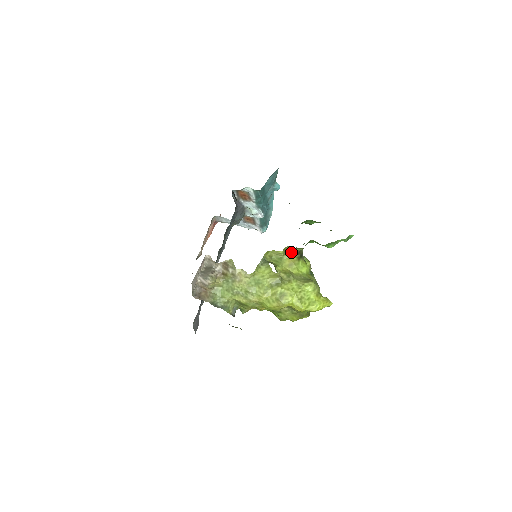
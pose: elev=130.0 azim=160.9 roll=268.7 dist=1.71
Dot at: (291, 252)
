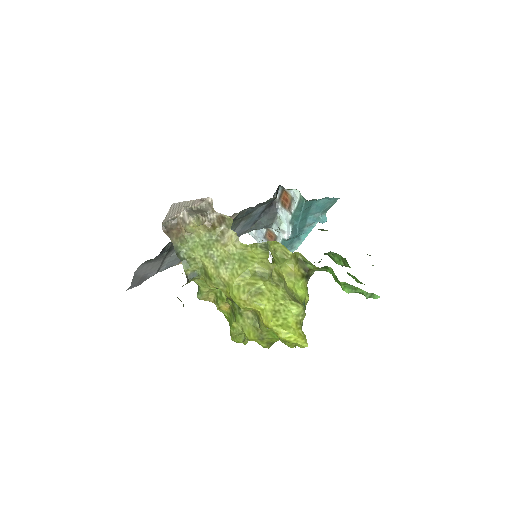
Dot at: (300, 262)
